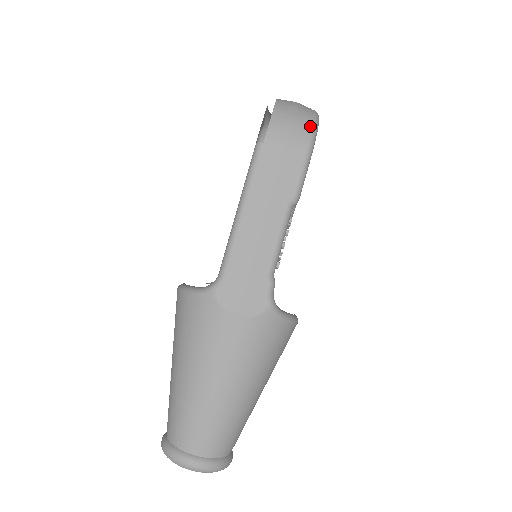
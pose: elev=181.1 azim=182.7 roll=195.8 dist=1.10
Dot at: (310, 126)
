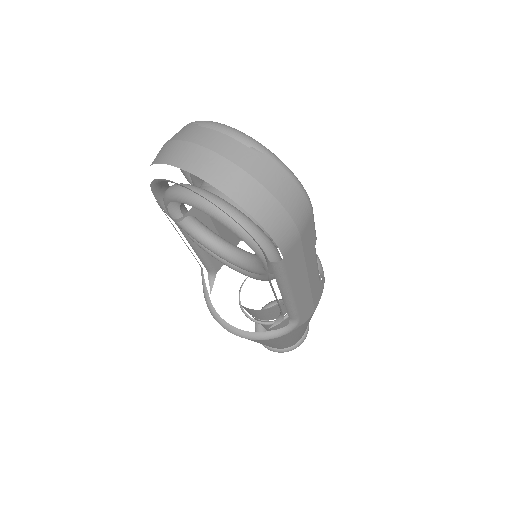
Dot at: (298, 191)
